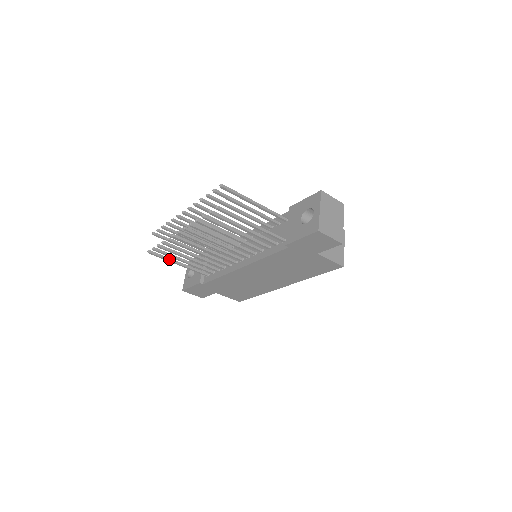
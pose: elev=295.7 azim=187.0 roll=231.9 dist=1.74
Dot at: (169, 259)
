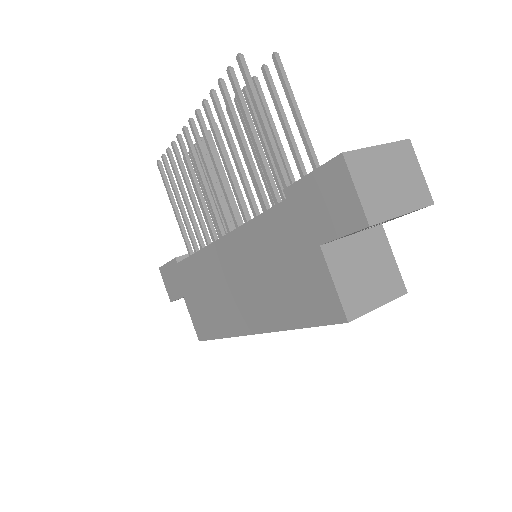
Dot at: (170, 191)
